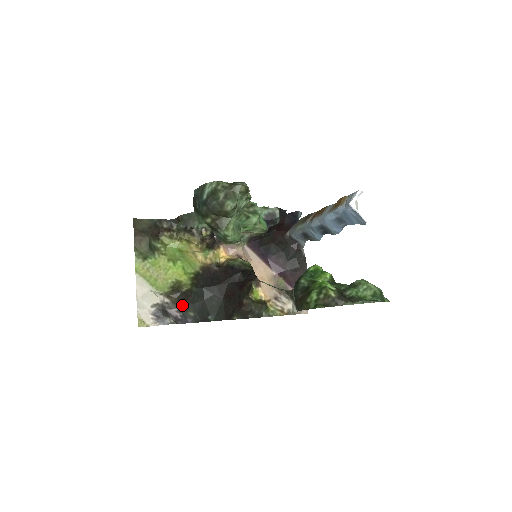
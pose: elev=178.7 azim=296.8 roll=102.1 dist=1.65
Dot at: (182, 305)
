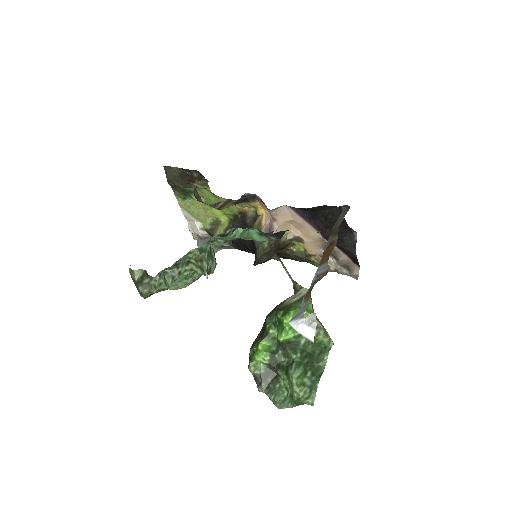
Dot at: occluded
